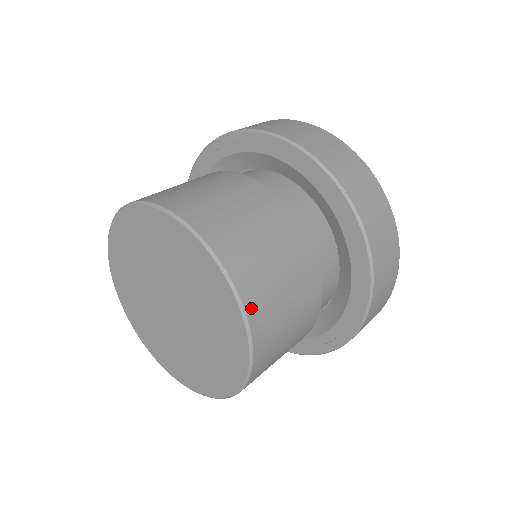
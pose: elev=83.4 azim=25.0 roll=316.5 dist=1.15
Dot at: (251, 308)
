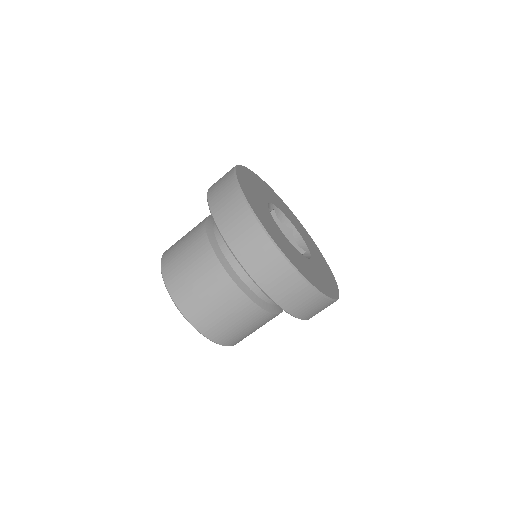
Dot at: (216, 339)
